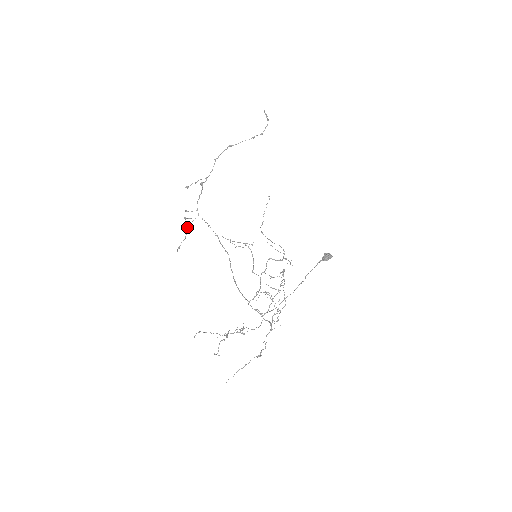
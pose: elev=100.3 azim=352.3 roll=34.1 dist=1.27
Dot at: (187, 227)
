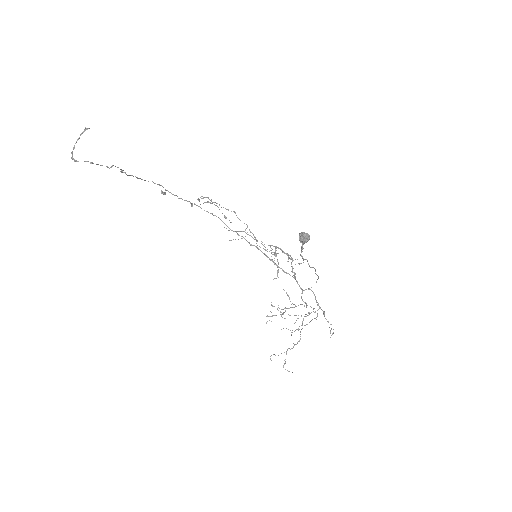
Dot at: occluded
